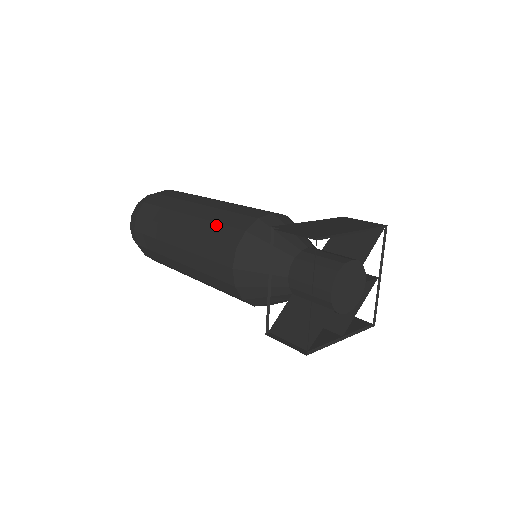
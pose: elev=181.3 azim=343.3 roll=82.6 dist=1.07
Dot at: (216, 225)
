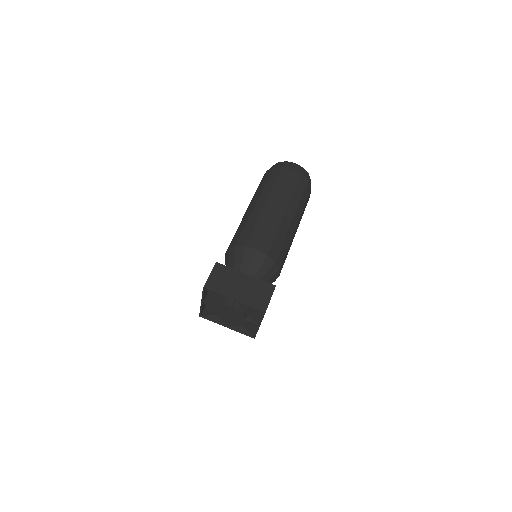
Dot at: (243, 227)
